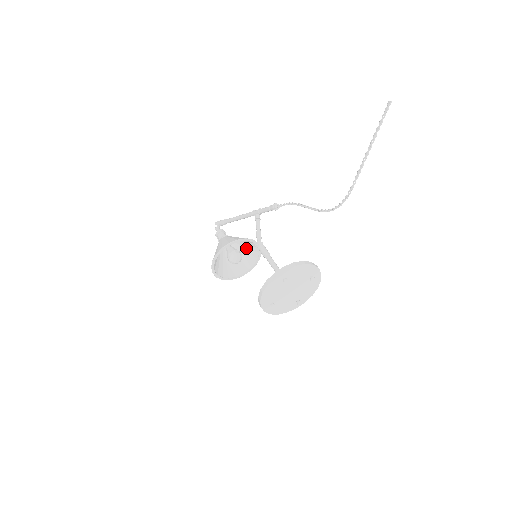
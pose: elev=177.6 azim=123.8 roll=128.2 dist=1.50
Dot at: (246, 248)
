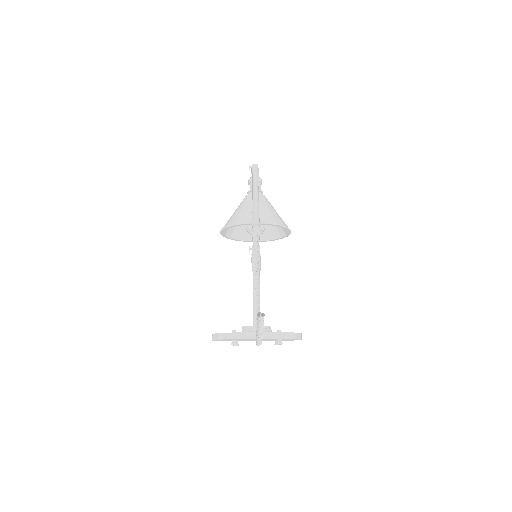
Dot at: occluded
